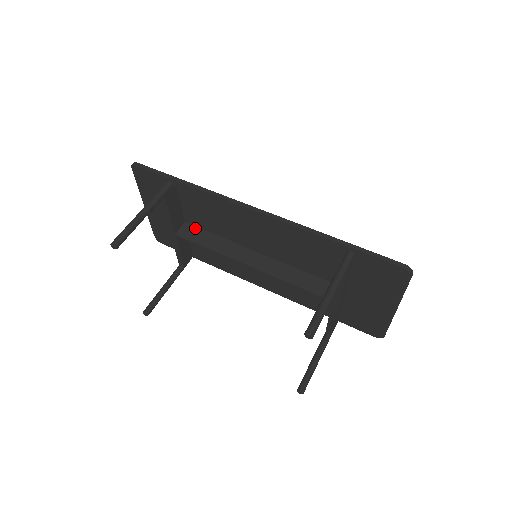
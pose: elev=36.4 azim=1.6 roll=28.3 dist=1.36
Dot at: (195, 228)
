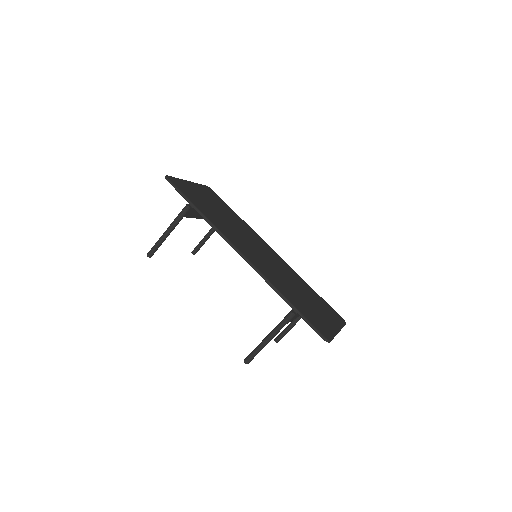
Dot at: occluded
